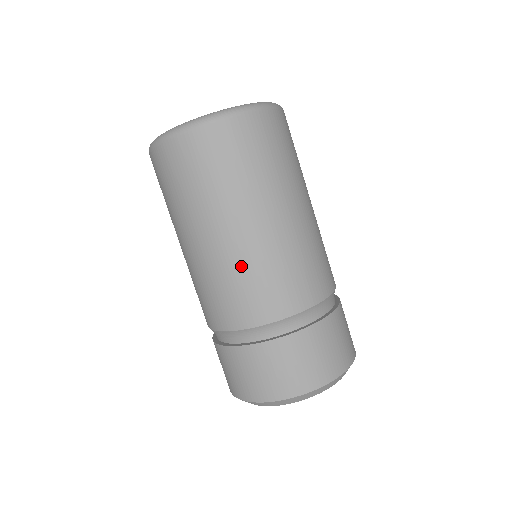
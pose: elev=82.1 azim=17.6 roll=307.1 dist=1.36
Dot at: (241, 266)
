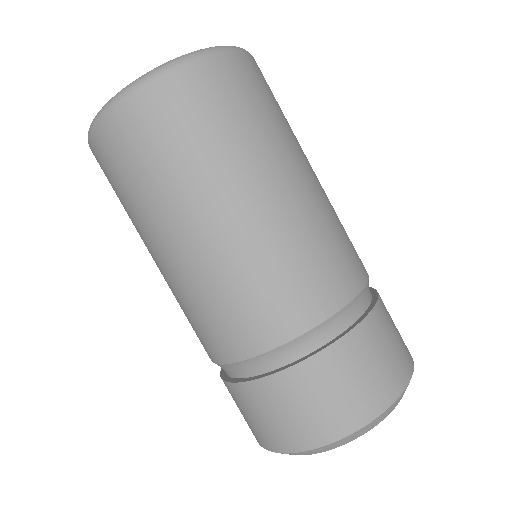
Dot at: (276, 247)
